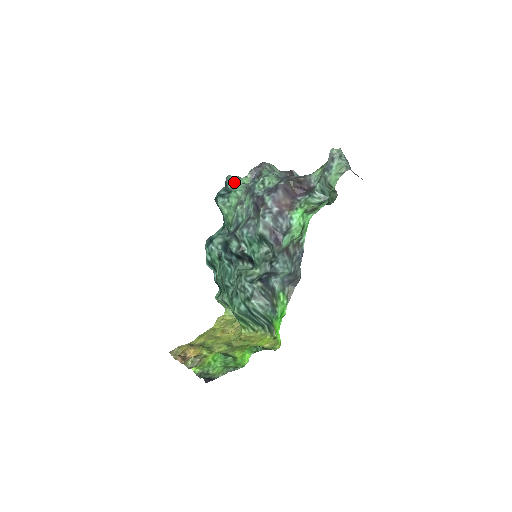
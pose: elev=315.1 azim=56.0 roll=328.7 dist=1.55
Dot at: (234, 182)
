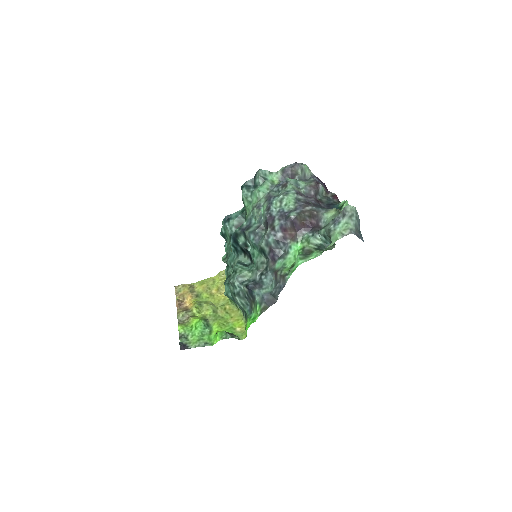
Dot at: (262, 179)
